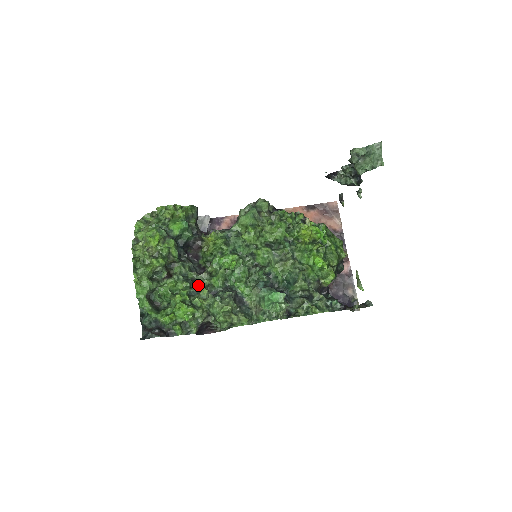
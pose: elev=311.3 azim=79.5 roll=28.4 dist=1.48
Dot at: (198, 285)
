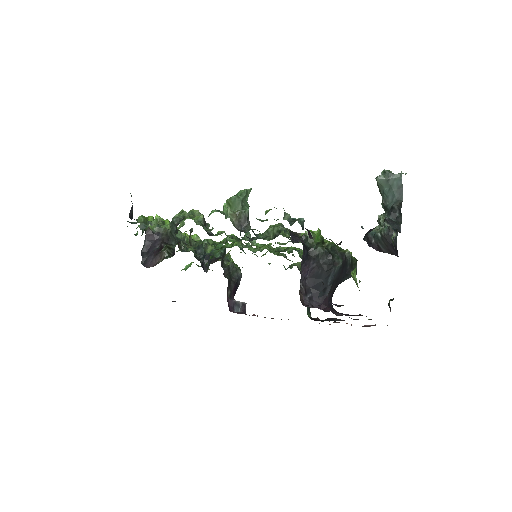
Dot at: occluded
